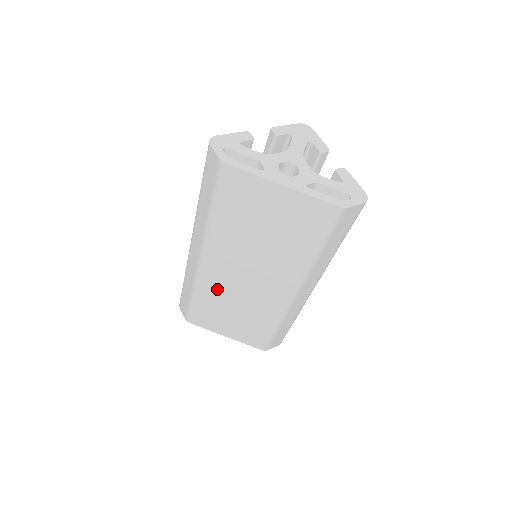
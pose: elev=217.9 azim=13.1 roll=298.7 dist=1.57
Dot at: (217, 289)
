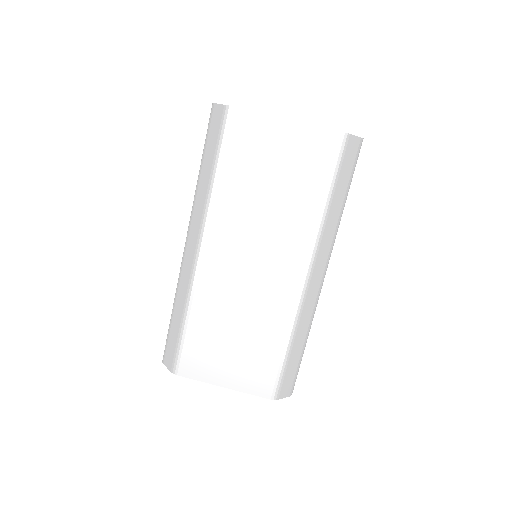
Dot at: (216, 296)
